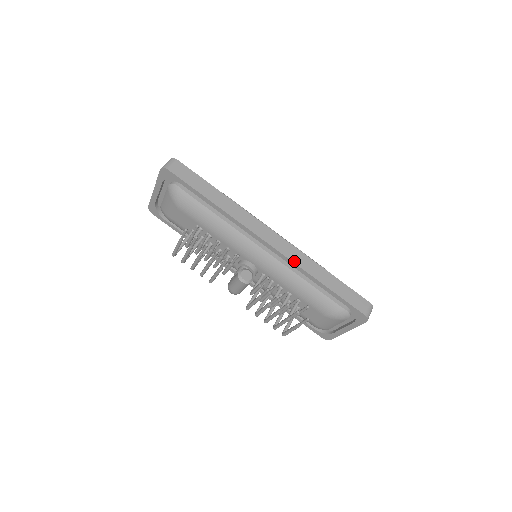
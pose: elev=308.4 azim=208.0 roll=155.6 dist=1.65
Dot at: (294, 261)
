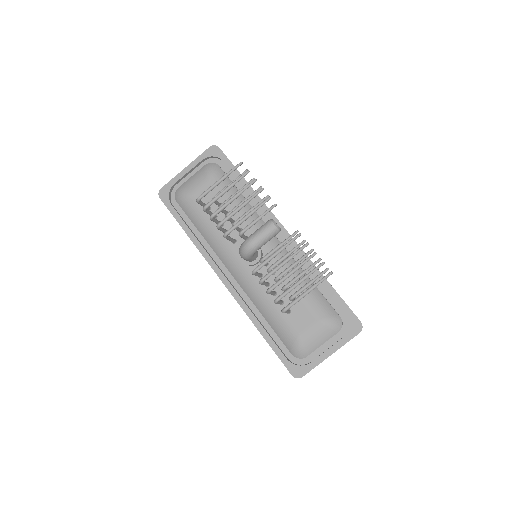
Dot at: occluded
